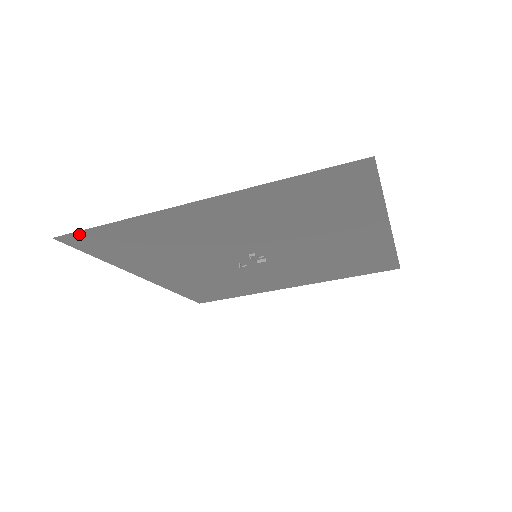
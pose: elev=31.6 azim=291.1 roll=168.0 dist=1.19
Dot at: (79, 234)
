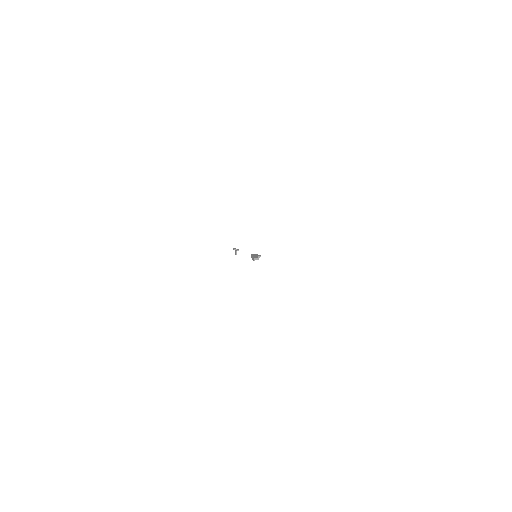
Dot at: occluded
